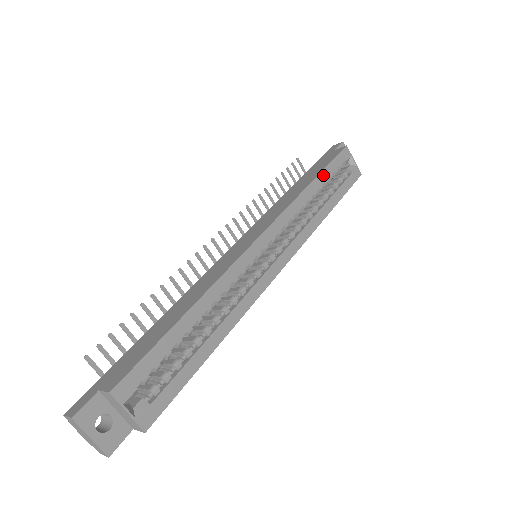
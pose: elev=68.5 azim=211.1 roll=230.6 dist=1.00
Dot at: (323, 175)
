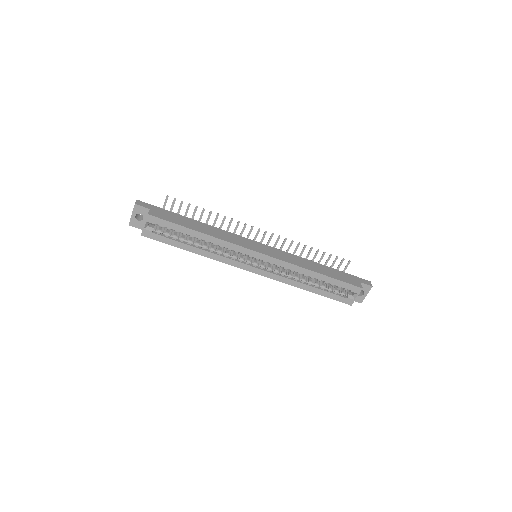
Dot at: (327, 278)
